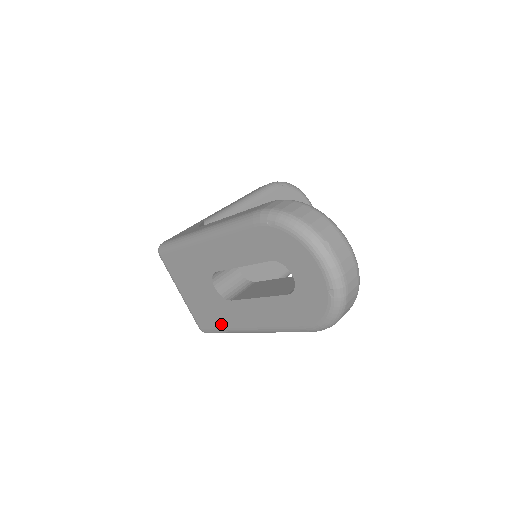
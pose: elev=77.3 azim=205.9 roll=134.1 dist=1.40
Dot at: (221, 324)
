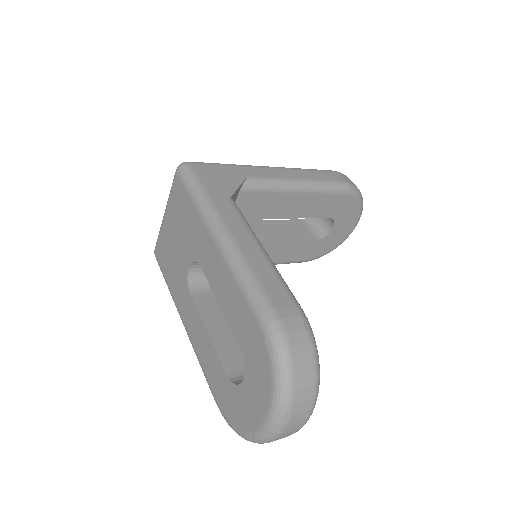
Dot at: (170, 282)
